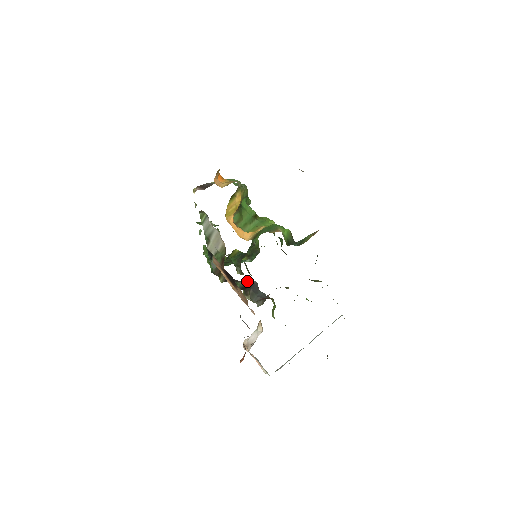
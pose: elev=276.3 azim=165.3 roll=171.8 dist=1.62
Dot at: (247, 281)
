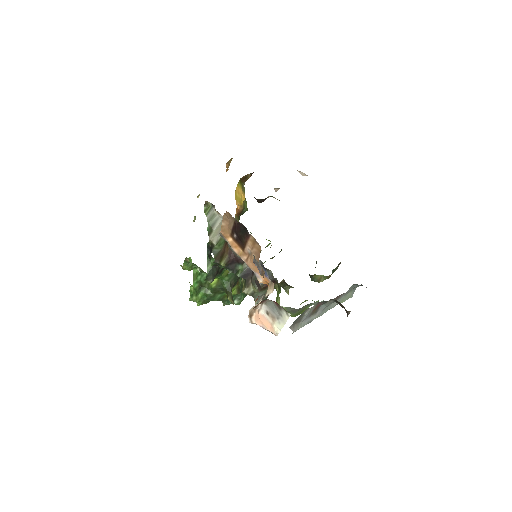
Dot at: occluded
